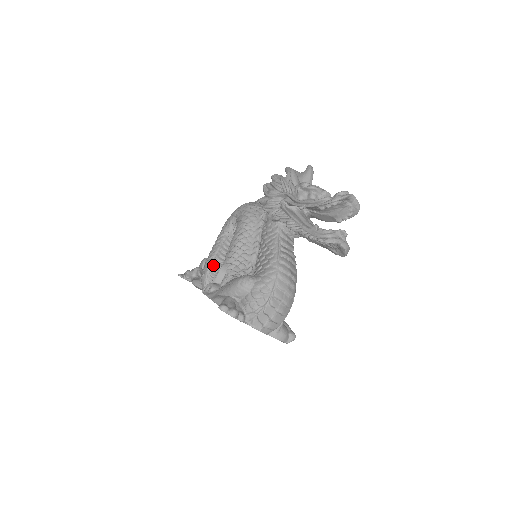
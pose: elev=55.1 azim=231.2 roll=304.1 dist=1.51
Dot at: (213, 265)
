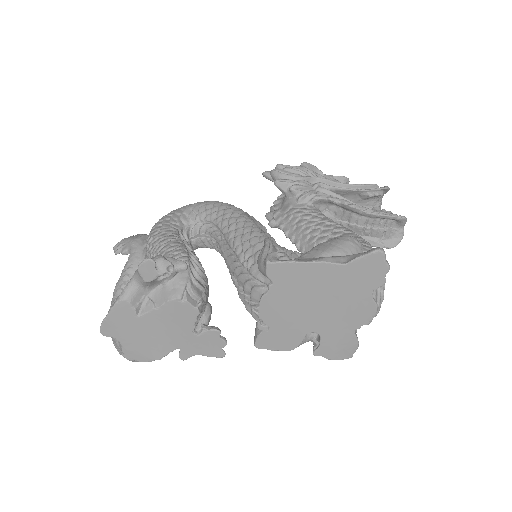
Dot at: (193, 260)
